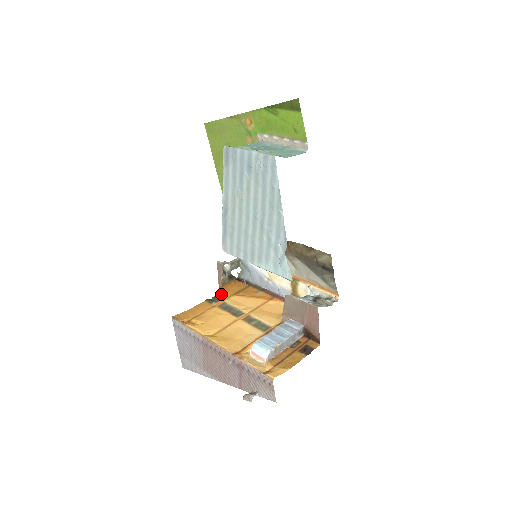
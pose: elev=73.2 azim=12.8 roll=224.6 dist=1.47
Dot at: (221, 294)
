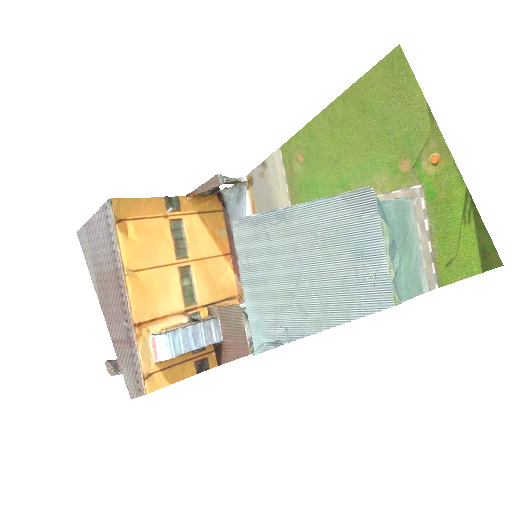
Dot at: (187, 201)
